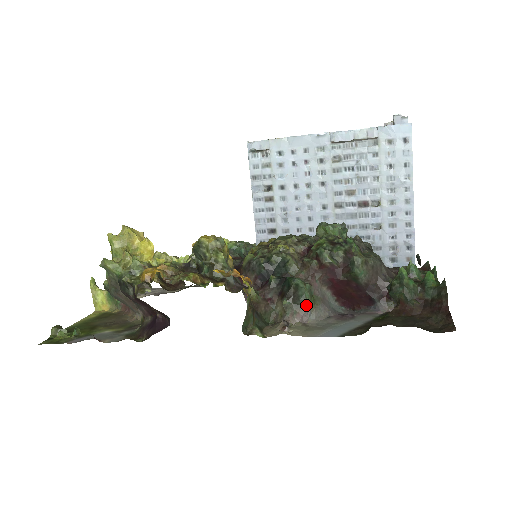
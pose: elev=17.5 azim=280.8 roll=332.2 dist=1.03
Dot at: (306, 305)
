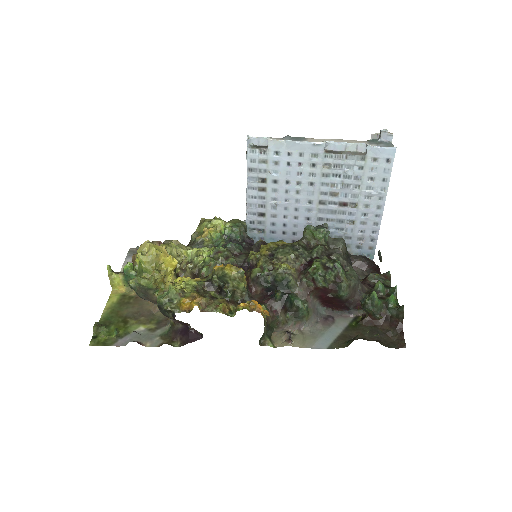
Dot at: (303, 319)
